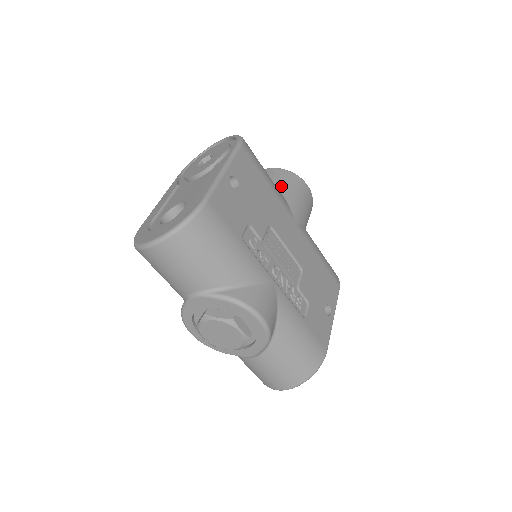
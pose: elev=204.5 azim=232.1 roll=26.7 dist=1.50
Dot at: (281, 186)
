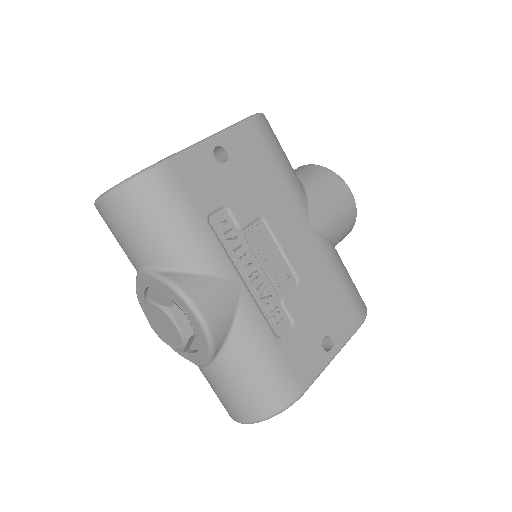
Dot at: (310, 183)
